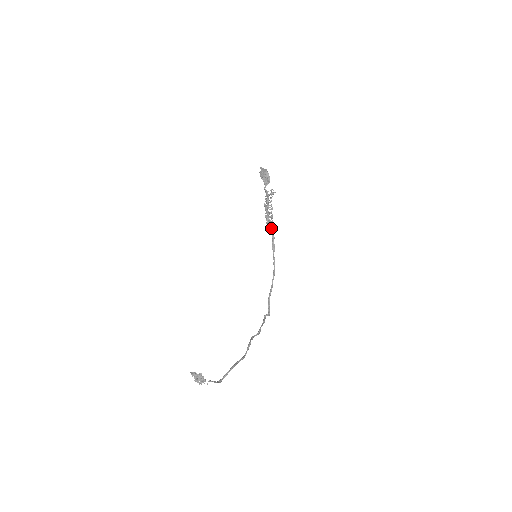
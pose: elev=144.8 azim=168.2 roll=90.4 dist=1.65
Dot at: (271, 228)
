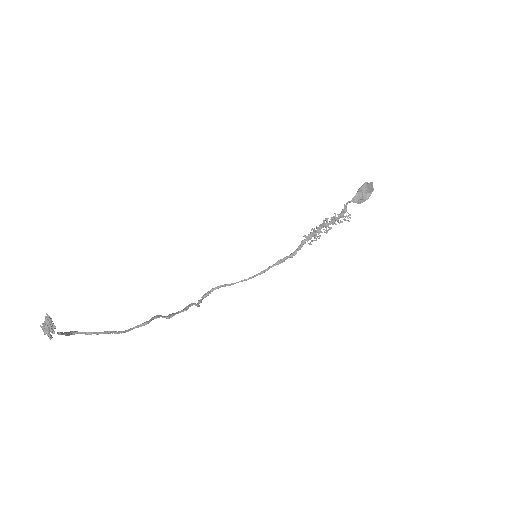
Dot at: occluded
